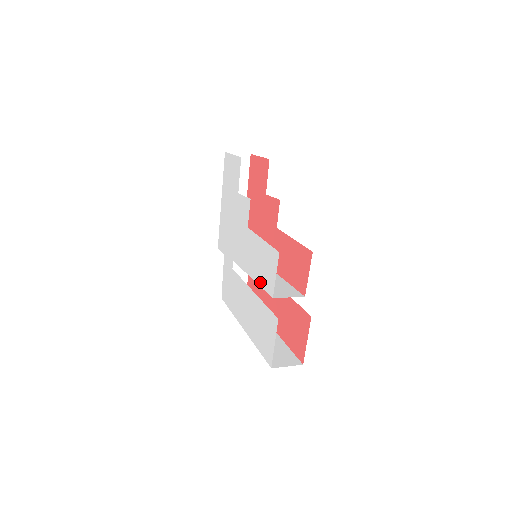
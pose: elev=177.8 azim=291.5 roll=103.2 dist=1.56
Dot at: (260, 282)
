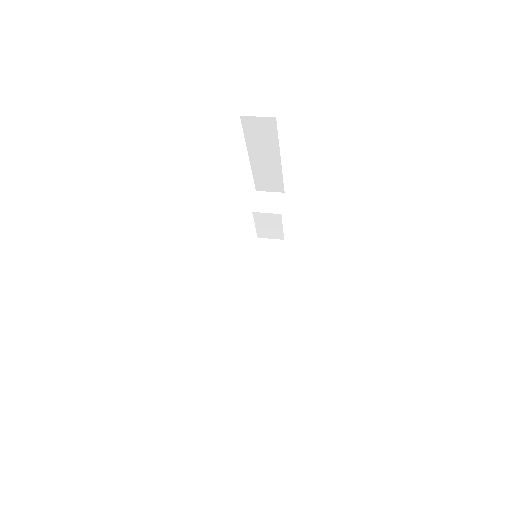
Dot at: occluded
